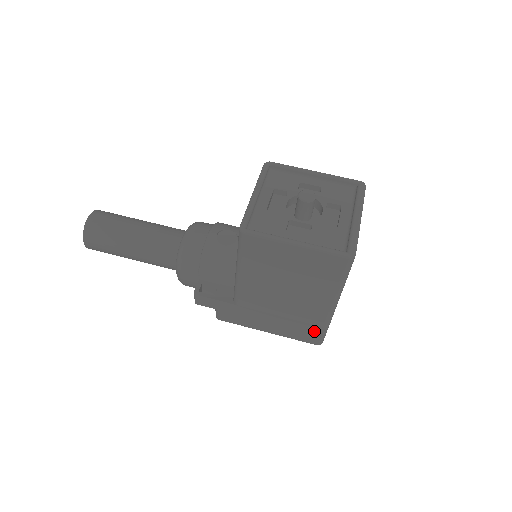
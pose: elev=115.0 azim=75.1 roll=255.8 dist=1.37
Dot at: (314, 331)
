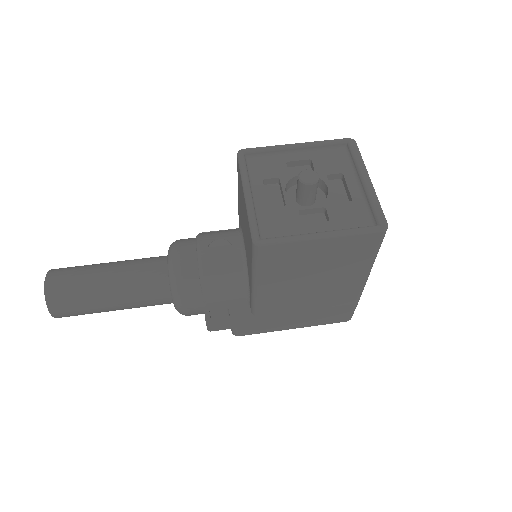
Dot at: (345, 310)
